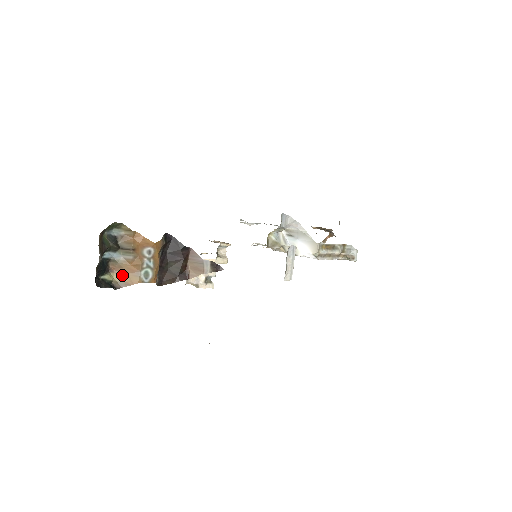
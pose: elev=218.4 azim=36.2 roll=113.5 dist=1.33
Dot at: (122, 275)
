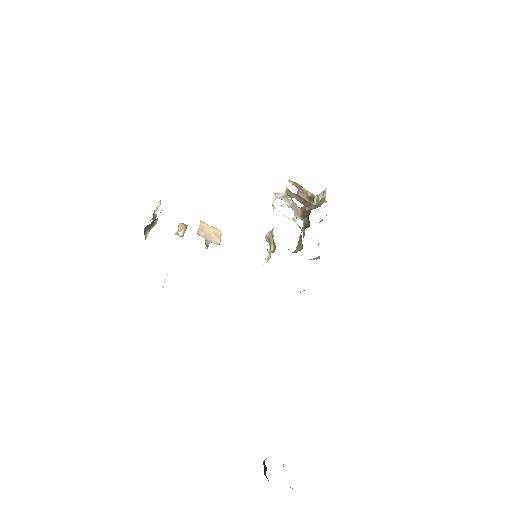
Dot at: occluded
